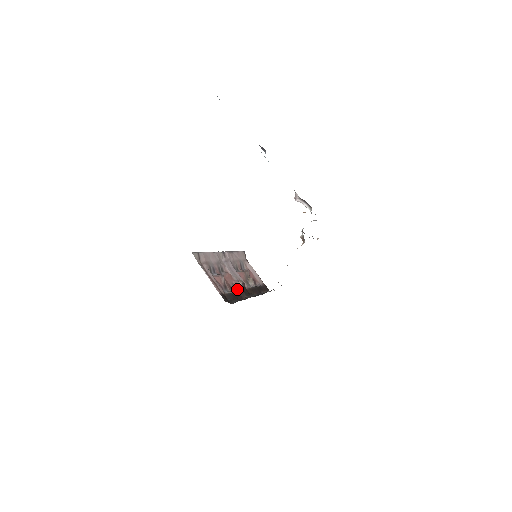
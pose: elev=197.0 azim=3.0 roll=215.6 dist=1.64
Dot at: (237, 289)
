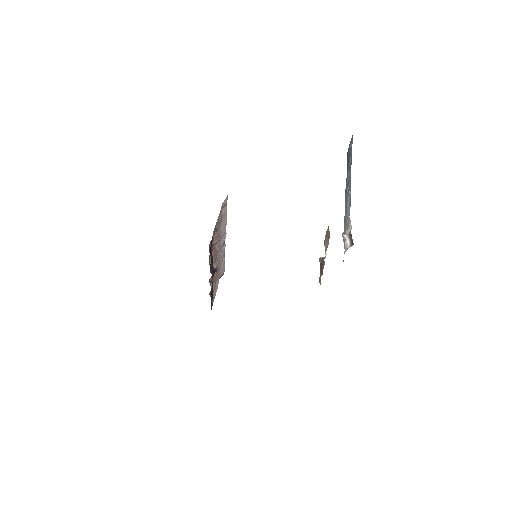
Dot at: occluded
